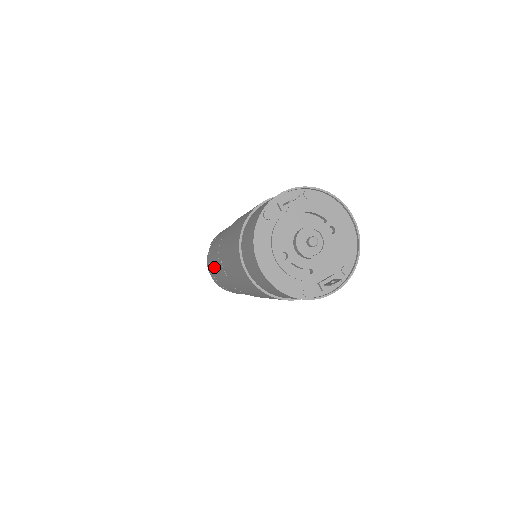
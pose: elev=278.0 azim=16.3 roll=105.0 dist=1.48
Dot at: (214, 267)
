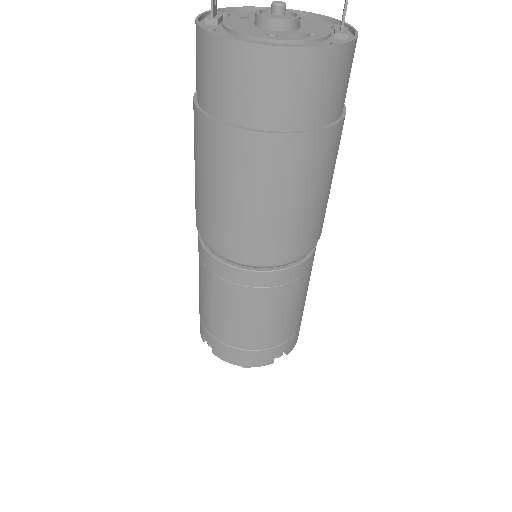
Dot at: (232, 320)
